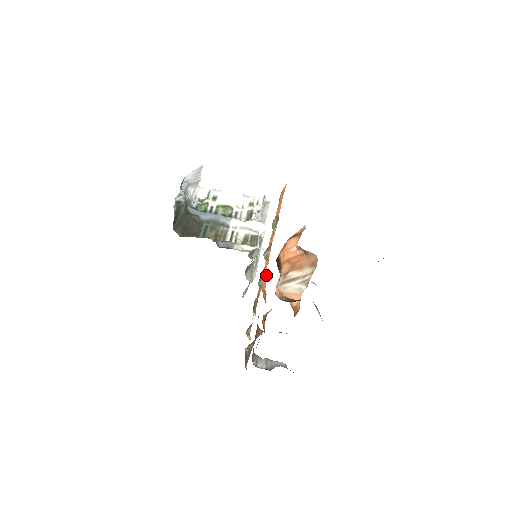
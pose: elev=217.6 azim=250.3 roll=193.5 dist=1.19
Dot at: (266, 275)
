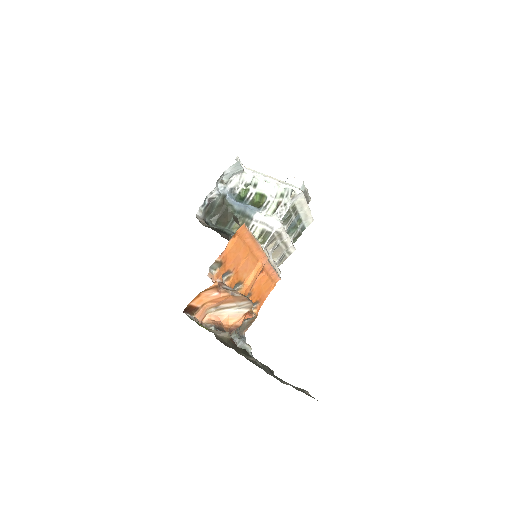
Dot at: (253, 277)
